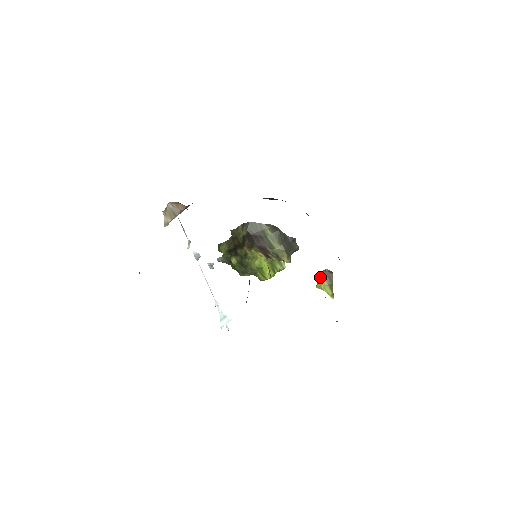
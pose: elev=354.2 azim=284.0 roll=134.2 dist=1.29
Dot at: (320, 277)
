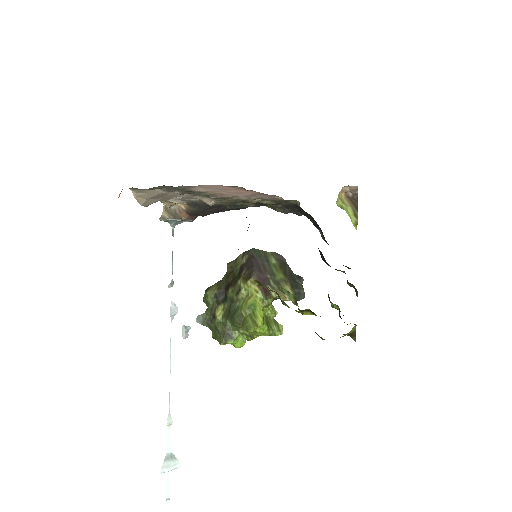
Dot at: (342, 198)
